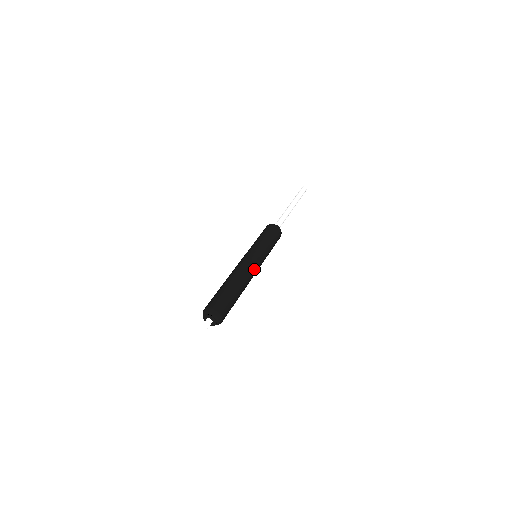
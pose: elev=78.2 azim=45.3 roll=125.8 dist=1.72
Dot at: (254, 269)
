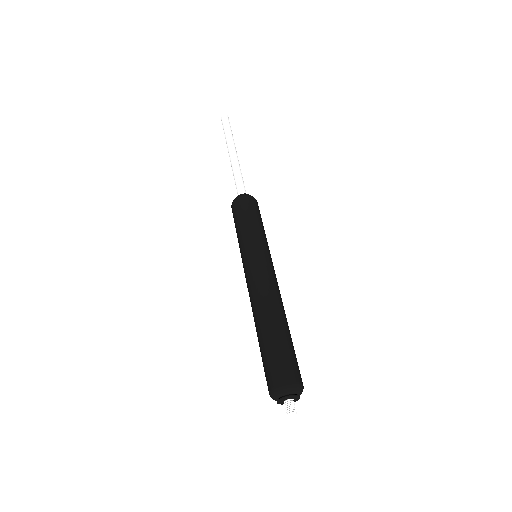
Dot at: (277, 283)
